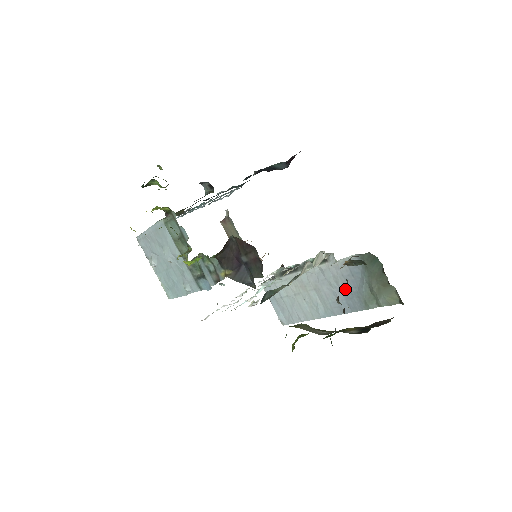
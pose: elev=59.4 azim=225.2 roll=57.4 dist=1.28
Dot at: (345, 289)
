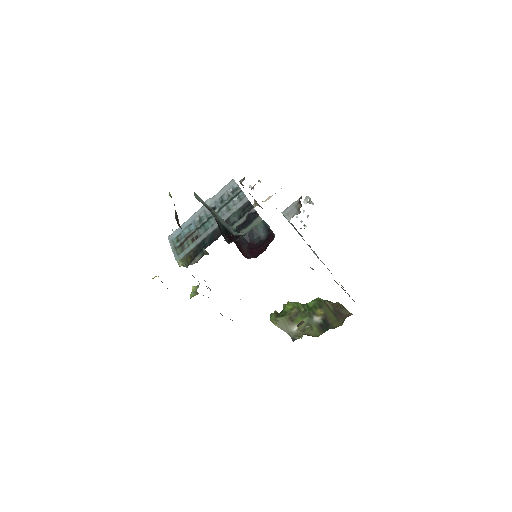
Dot at: occluded
